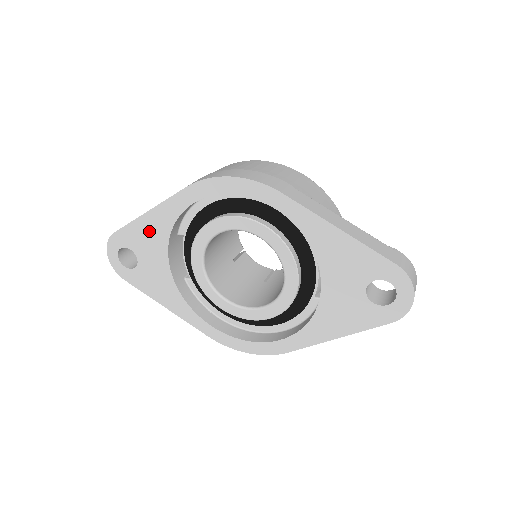
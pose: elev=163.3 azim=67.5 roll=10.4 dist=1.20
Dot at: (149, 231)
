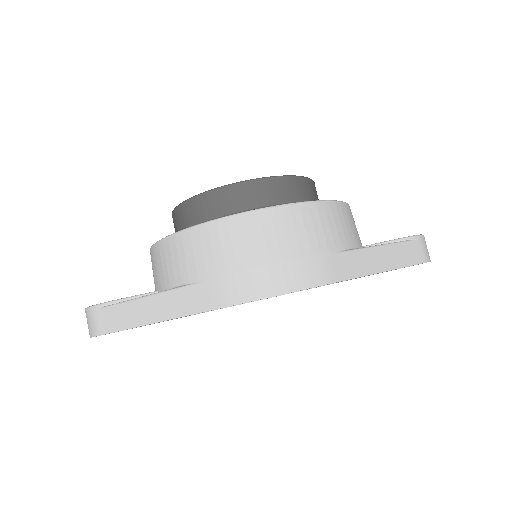
Dot at: occluded
